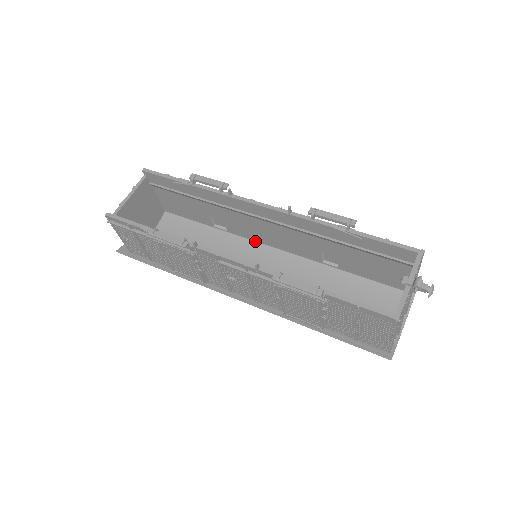
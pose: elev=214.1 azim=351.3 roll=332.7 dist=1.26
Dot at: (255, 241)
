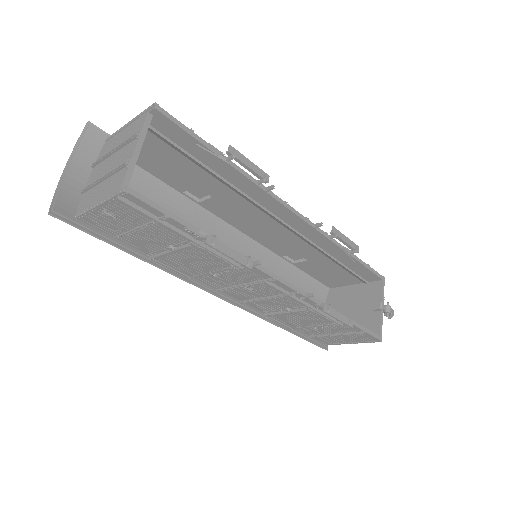
Dot at: (226, 221)
